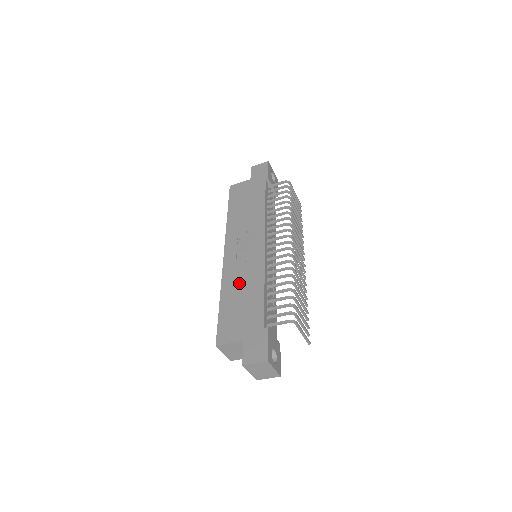
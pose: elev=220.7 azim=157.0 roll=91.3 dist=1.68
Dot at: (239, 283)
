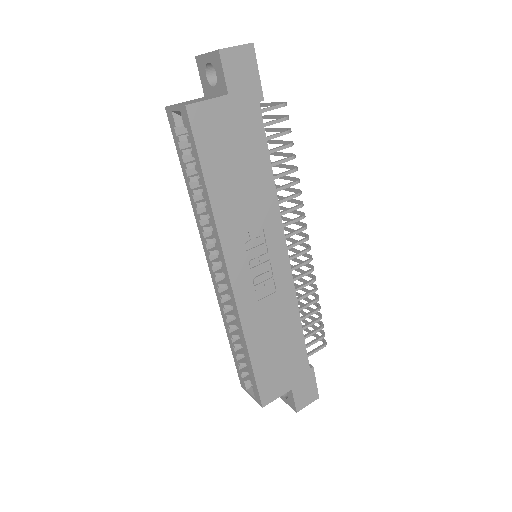
Dot at: (269, 324)
